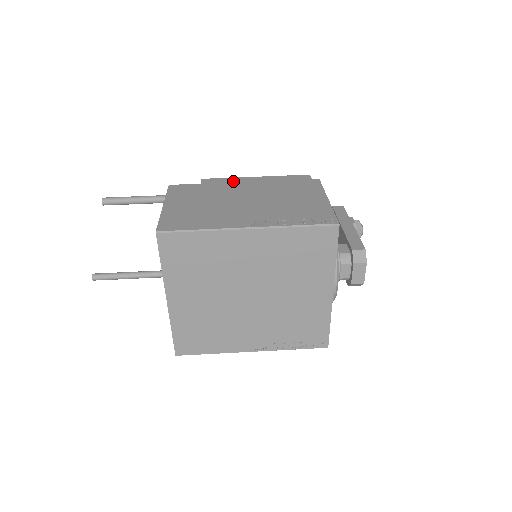
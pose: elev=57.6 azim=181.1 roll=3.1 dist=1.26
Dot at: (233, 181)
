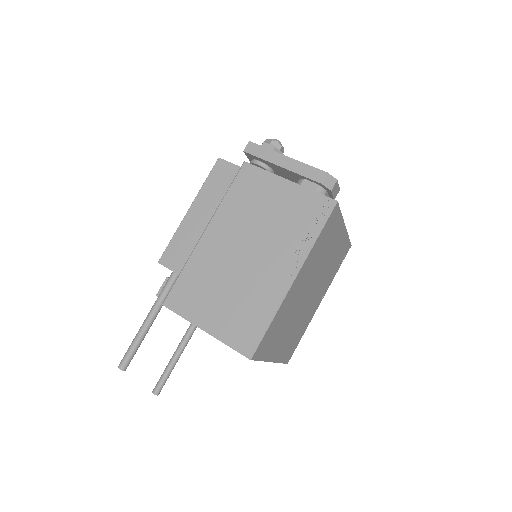
Dot at: (184, 236)
